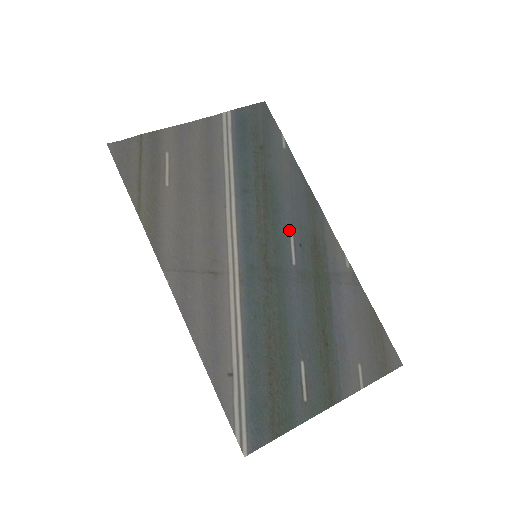
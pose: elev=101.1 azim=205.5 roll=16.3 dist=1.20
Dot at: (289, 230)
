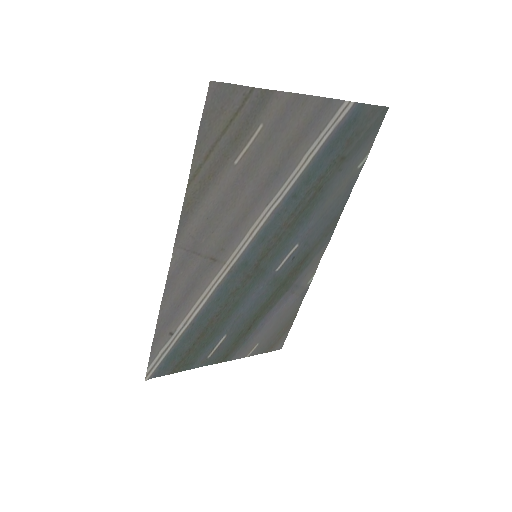
Dot at: (296, 243)
